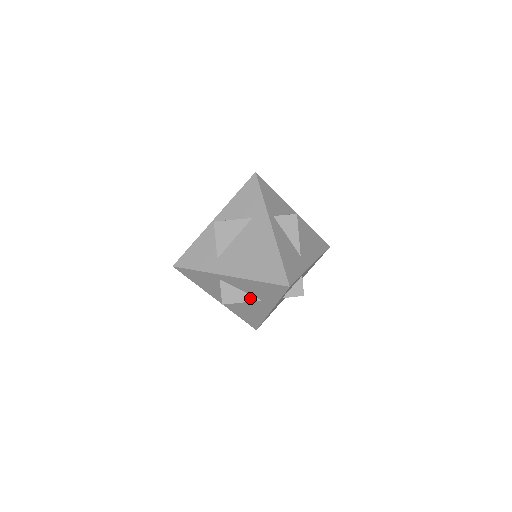
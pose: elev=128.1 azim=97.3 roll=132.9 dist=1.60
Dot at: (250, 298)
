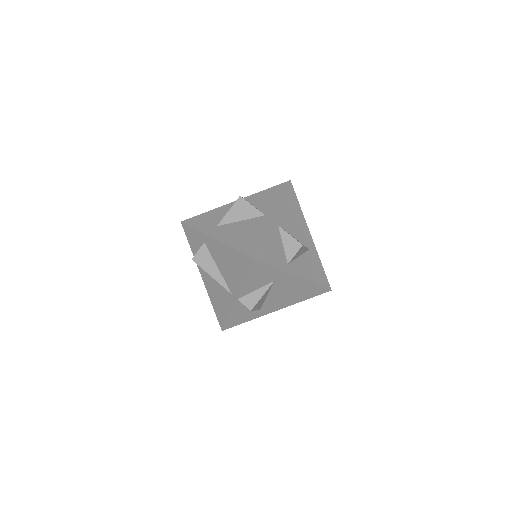
Dot at: occluded
